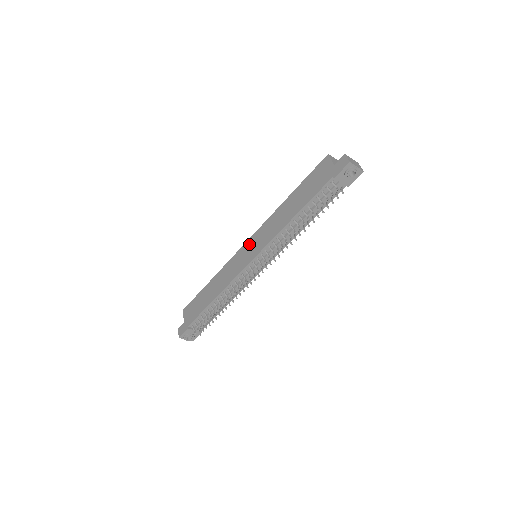
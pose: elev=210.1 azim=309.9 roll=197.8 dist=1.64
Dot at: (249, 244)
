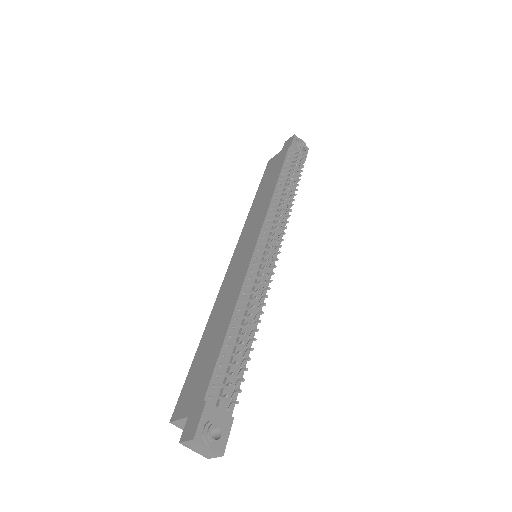
Dot at: (238, 250)
